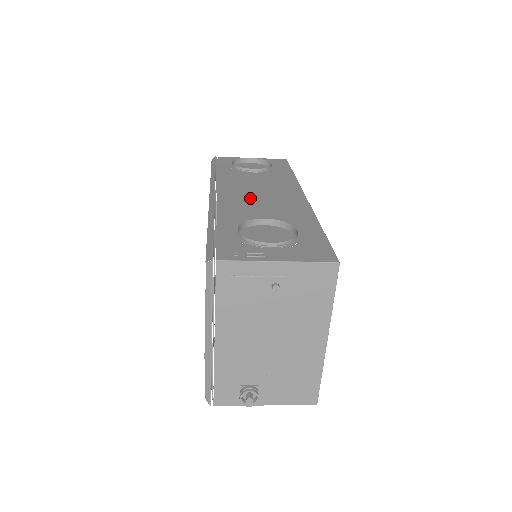
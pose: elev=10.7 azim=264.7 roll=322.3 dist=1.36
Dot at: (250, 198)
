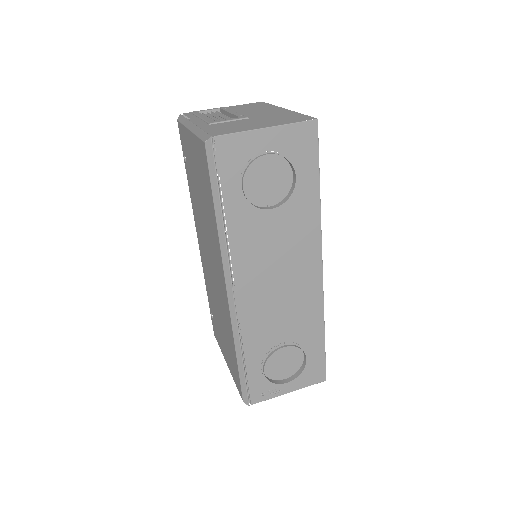
Dot at: (269, 294)
